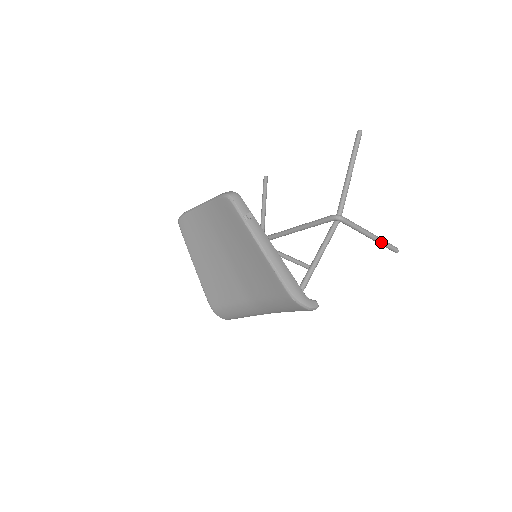
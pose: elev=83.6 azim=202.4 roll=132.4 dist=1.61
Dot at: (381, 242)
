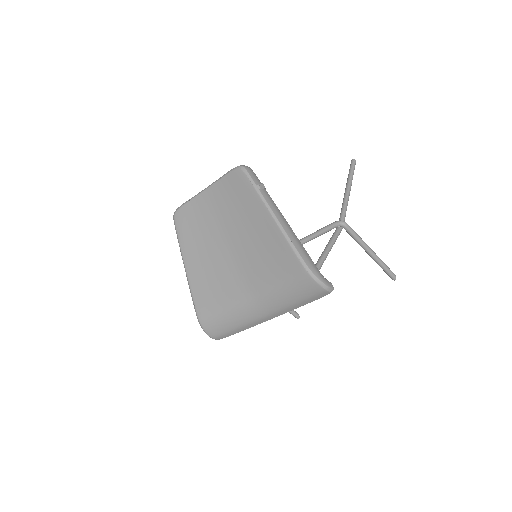
Dot at: (380, 262)
